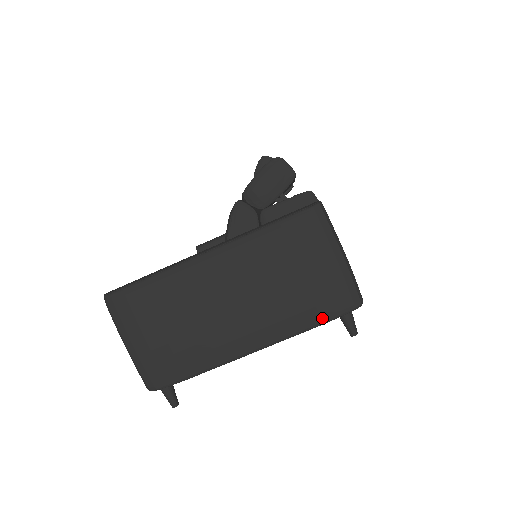
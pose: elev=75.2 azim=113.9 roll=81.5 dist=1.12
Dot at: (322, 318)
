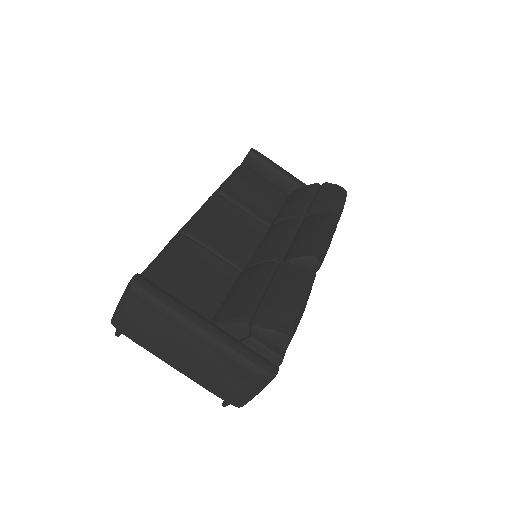
Dot at: (217, 395)
